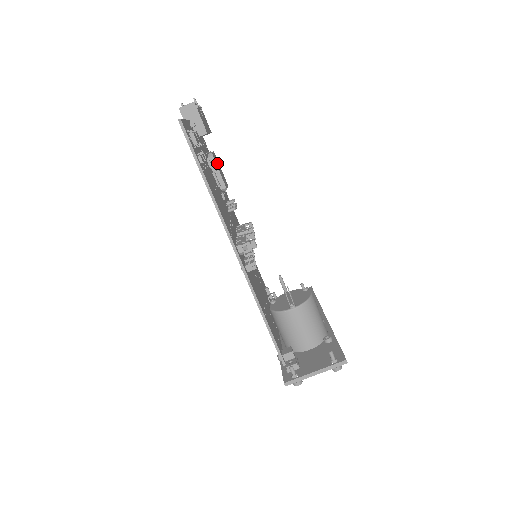
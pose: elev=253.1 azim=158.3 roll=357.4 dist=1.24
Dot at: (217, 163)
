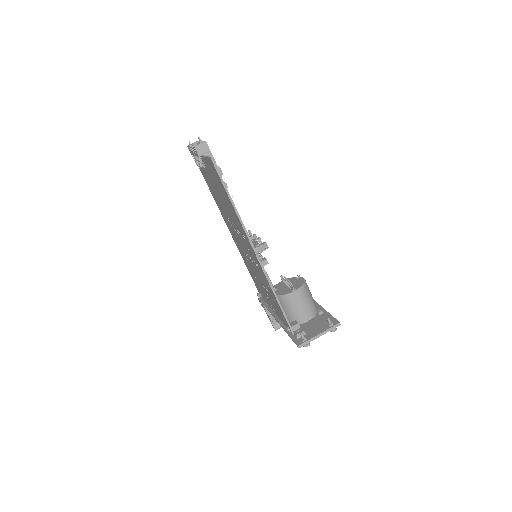
Dot at: occluded
